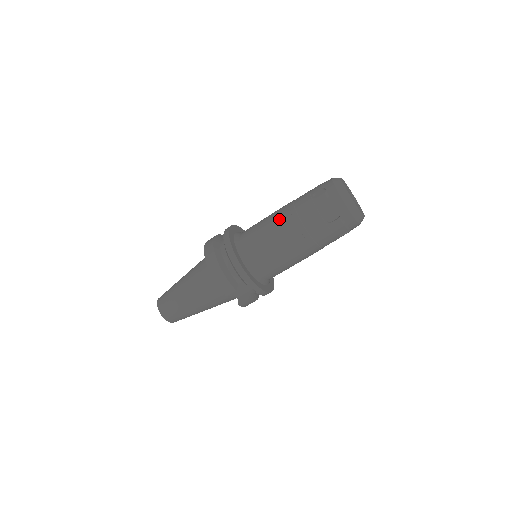
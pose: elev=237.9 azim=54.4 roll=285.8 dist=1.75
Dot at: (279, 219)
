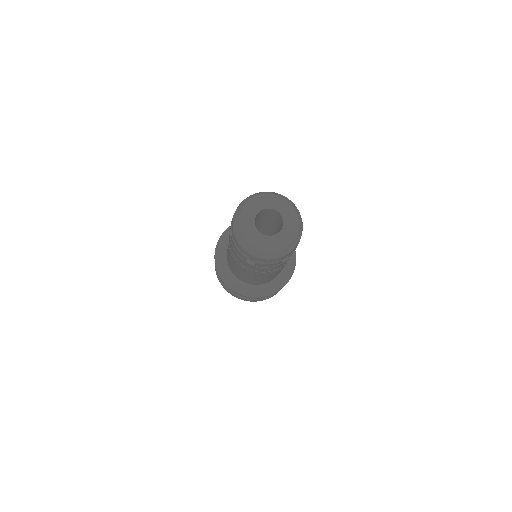
Dot at: (250, 275)
